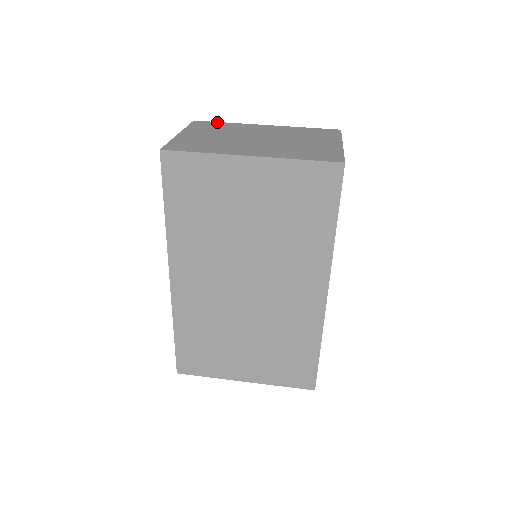
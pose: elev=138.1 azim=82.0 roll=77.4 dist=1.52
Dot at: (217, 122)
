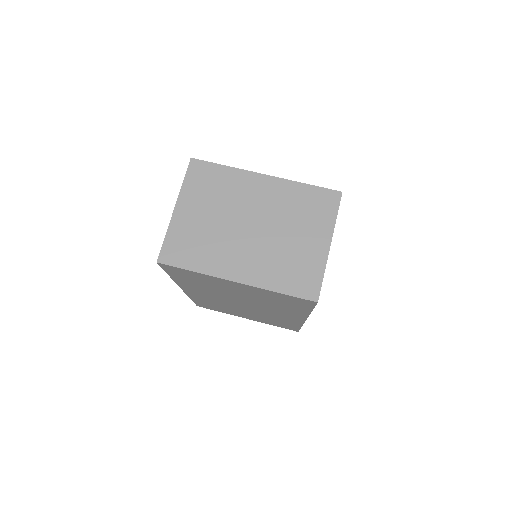
Dot at: (215, 165)
